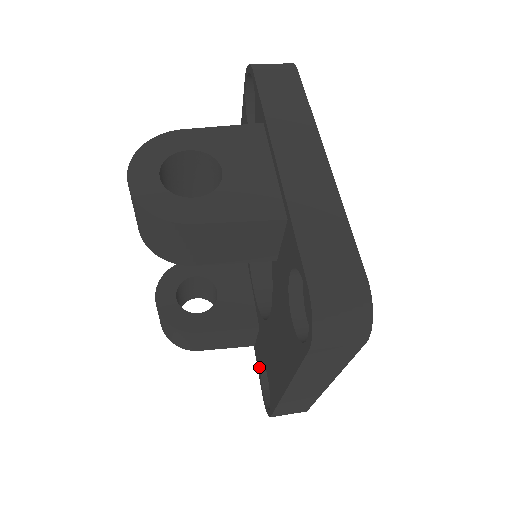
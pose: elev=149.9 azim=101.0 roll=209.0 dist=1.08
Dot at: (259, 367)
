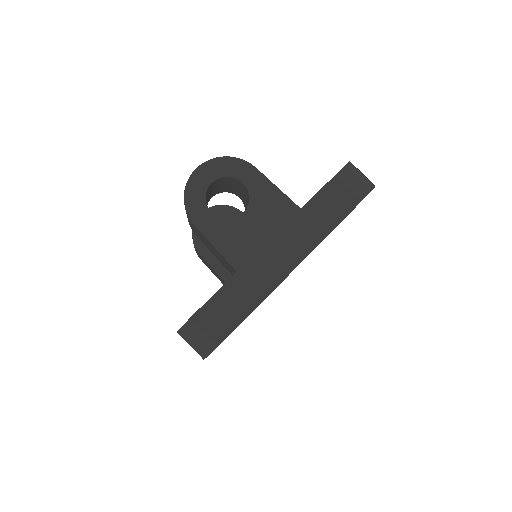
Dot at: occluded
